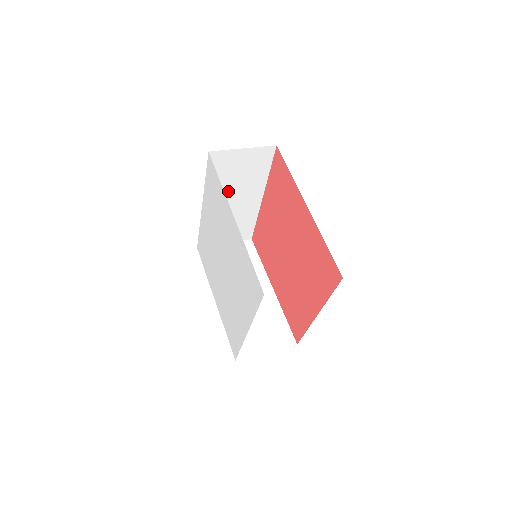
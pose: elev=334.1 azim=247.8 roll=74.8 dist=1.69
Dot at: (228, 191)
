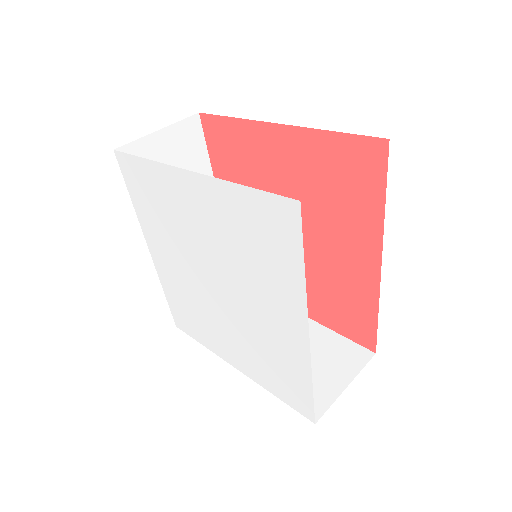
Dot at: occluded
